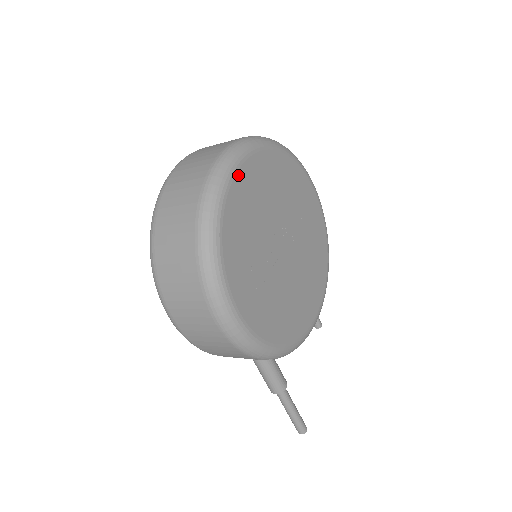
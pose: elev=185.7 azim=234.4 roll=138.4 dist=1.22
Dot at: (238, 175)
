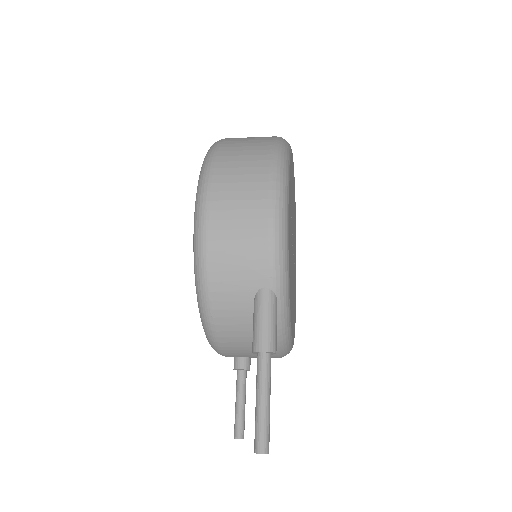
Dot at: occluded
